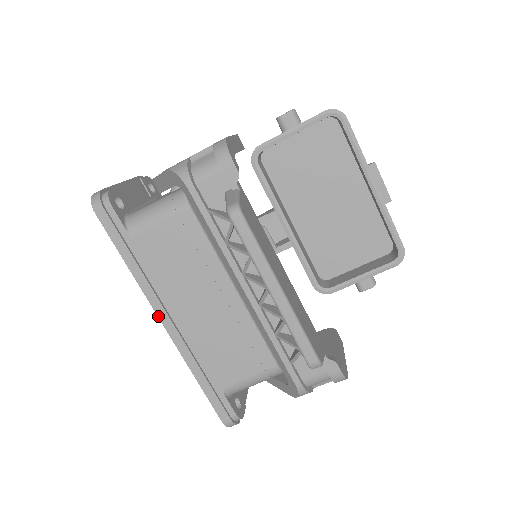
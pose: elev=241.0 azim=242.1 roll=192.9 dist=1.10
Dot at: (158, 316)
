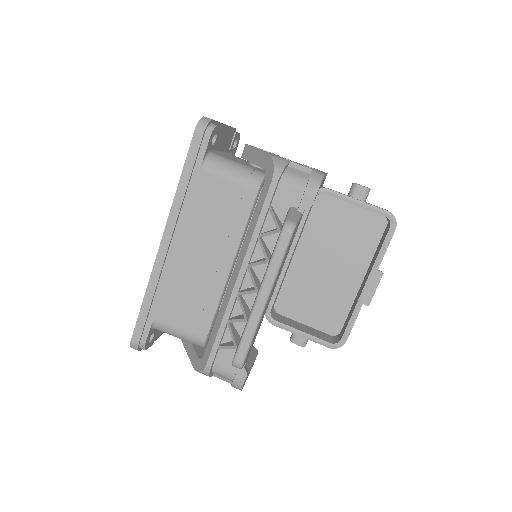
Dot at: (164, 234)
